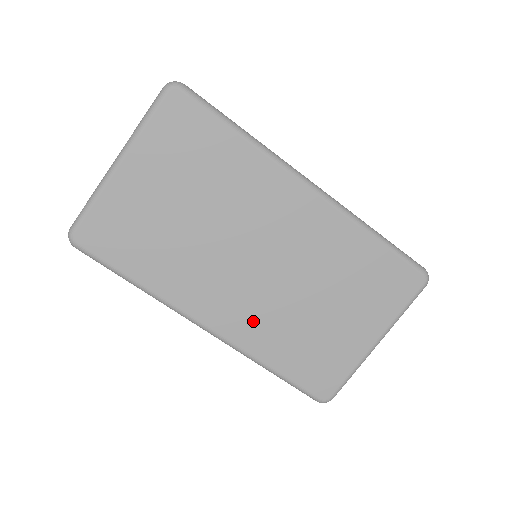
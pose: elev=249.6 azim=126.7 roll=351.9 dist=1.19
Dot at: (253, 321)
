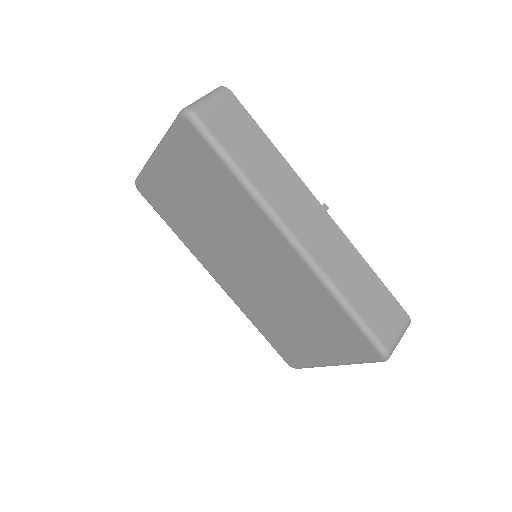
Dot at: (244, 296)
